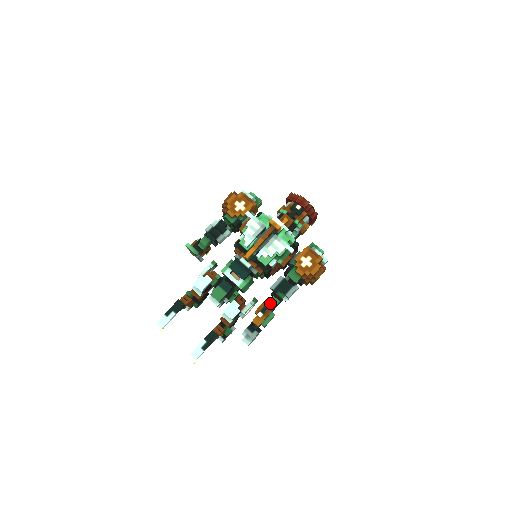
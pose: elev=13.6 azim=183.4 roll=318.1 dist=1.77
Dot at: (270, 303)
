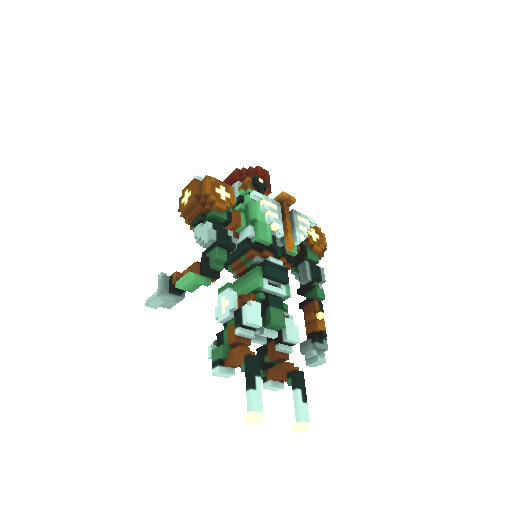
Dot at: (320, 297)
